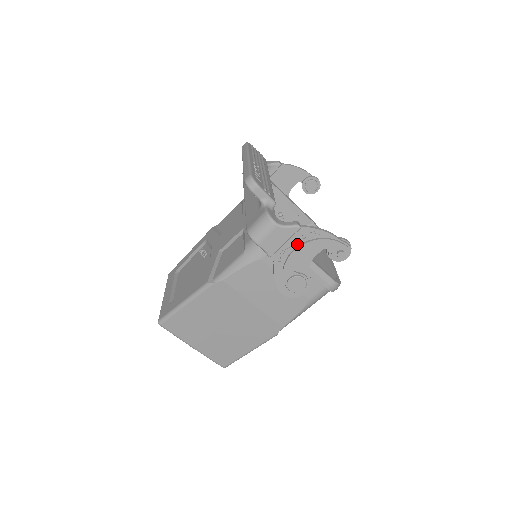
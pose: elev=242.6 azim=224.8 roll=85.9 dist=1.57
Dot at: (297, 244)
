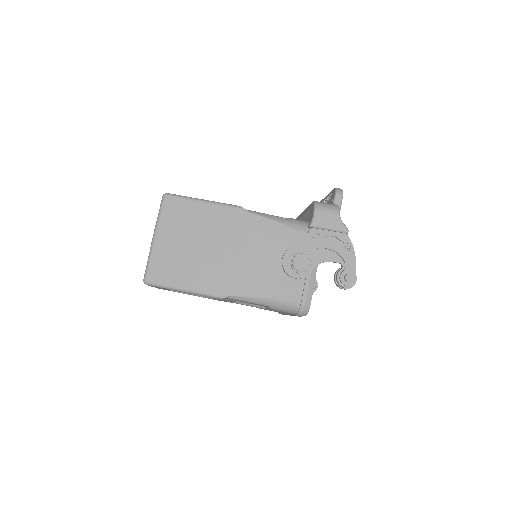
Dot at: (332, 241)
